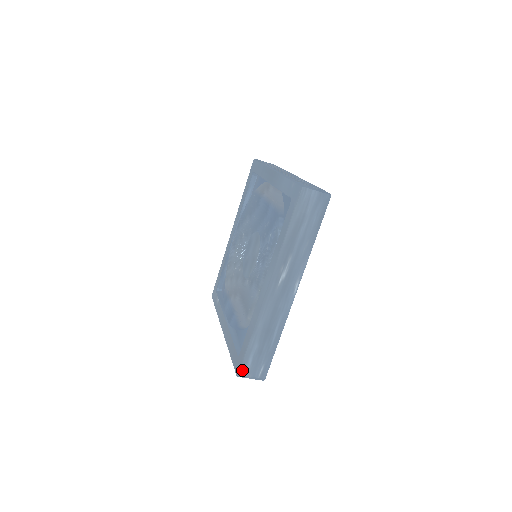
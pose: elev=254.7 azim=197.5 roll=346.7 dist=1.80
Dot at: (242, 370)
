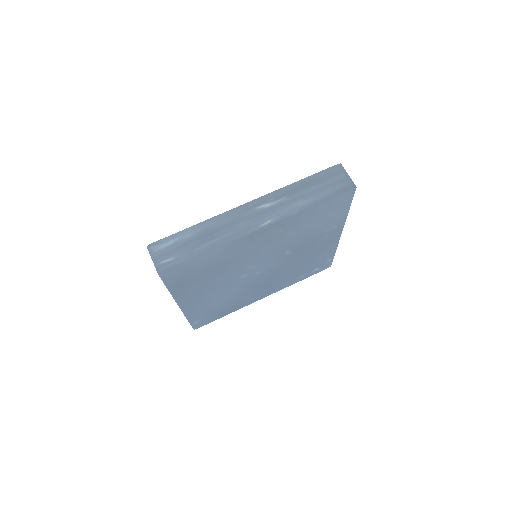
Dot at: (157, 243)
